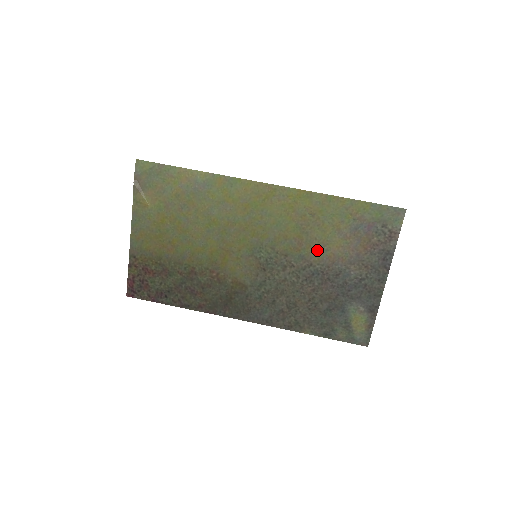
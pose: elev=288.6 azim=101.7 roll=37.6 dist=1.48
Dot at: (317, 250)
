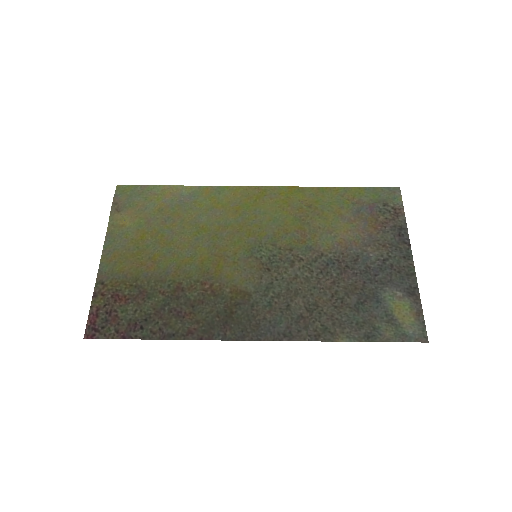
Dot at: (324, 238)
